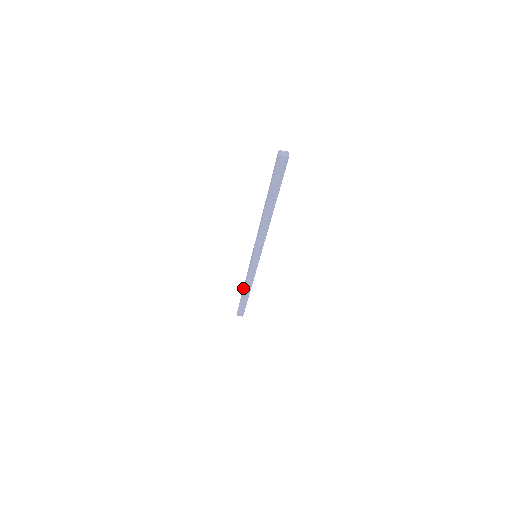
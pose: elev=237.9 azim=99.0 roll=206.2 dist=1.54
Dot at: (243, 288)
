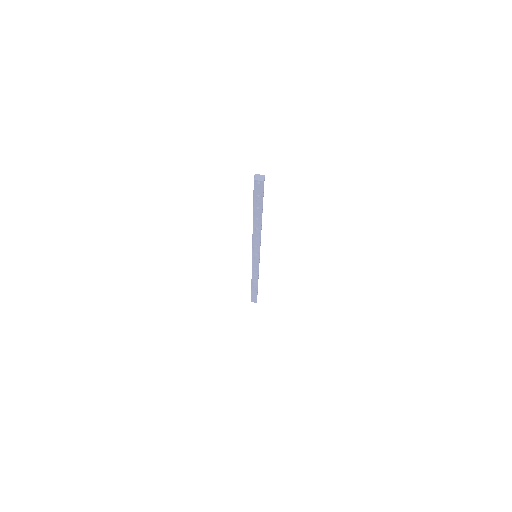
Dot at: occluded
